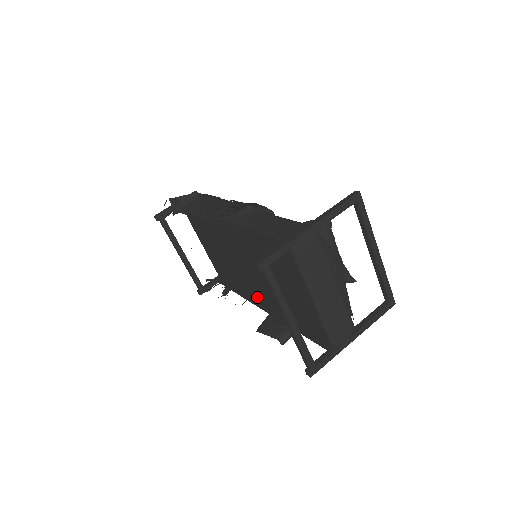
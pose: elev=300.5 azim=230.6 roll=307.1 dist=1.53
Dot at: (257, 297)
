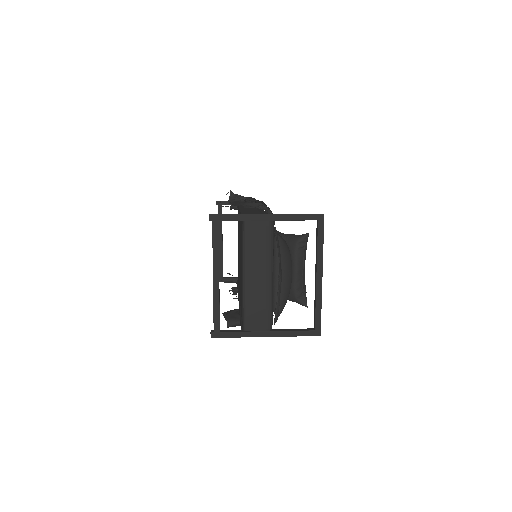
Dot at: occluded
